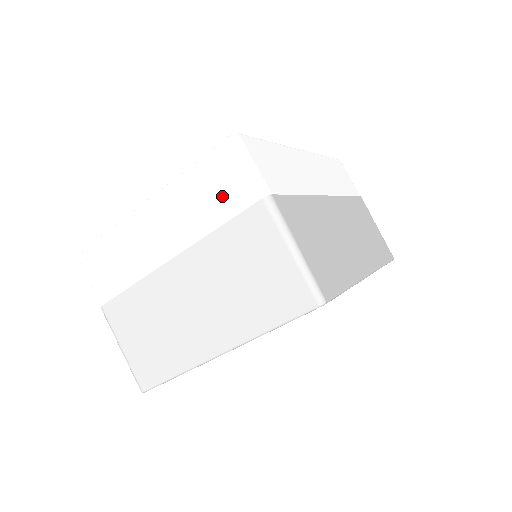
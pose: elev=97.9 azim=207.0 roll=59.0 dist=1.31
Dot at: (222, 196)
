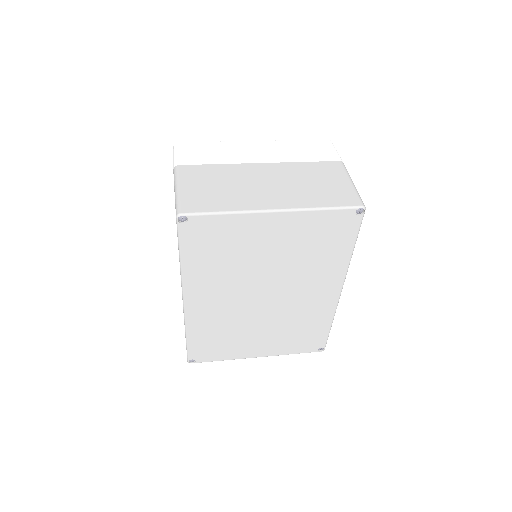
Dot at: (314, 153)
